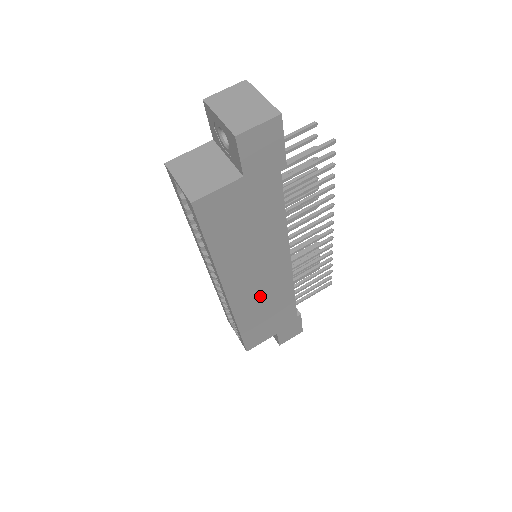
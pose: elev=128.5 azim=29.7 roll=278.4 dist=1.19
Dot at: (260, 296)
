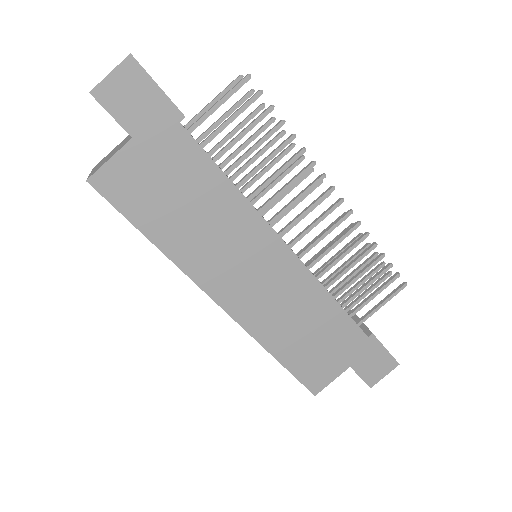
Dot at: (274, 304)
